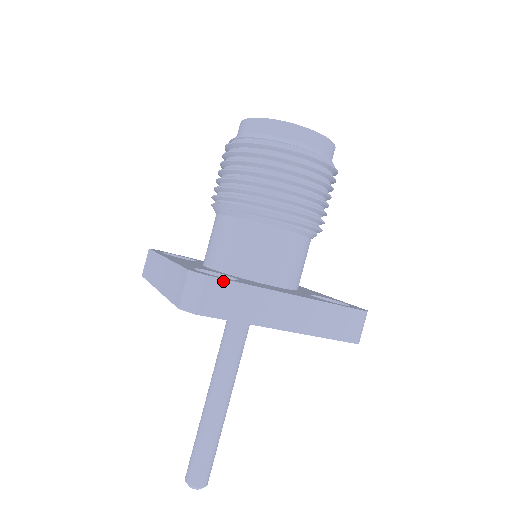
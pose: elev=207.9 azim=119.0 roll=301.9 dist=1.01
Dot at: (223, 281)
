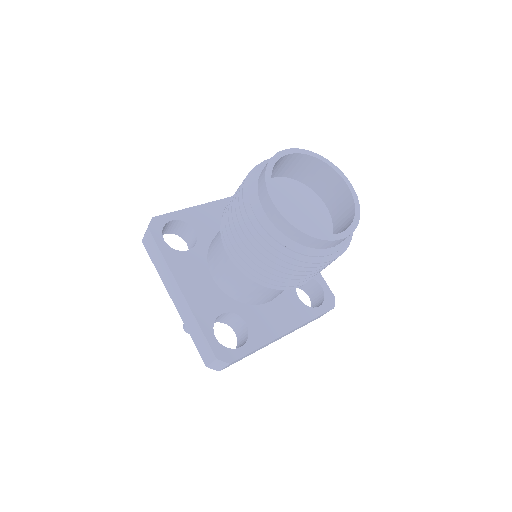
Dot at: occluded
